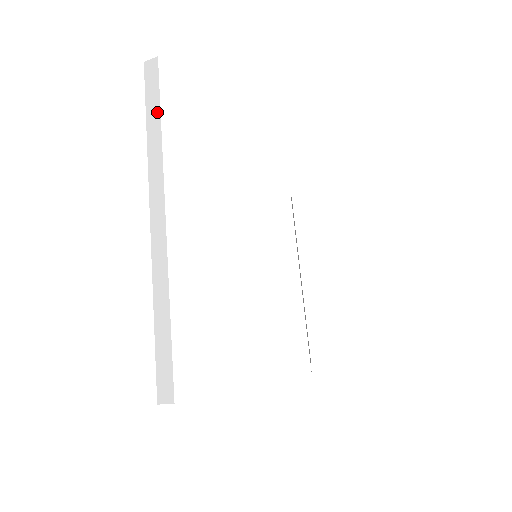
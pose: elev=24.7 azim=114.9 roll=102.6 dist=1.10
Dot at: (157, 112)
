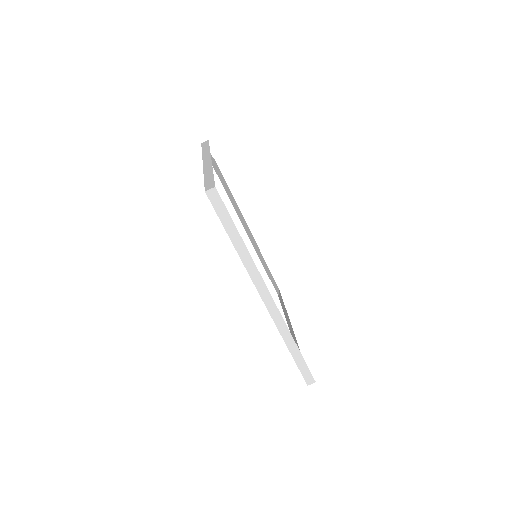
Dot at: (208, 147)
